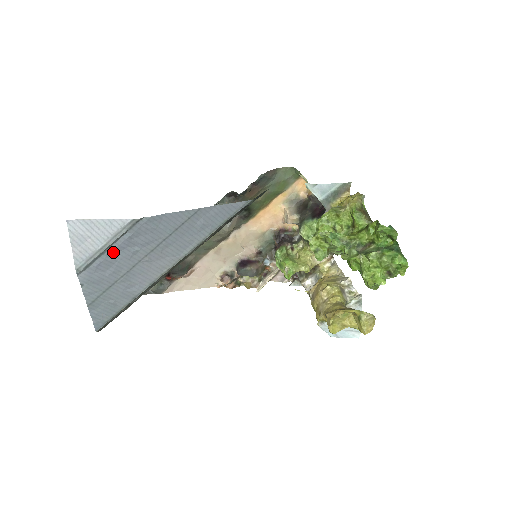
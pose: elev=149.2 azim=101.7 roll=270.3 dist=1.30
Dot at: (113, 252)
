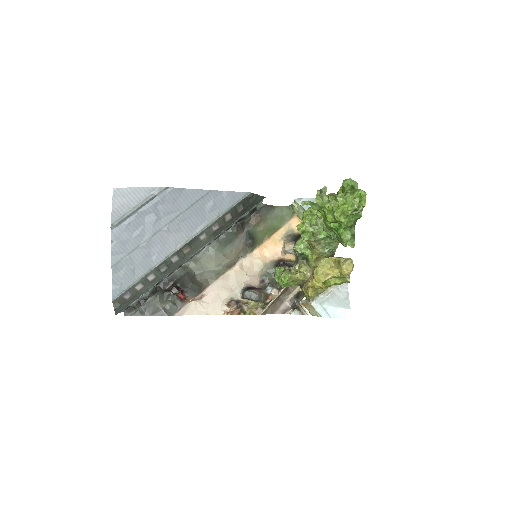
Dot at: (142, 215)
